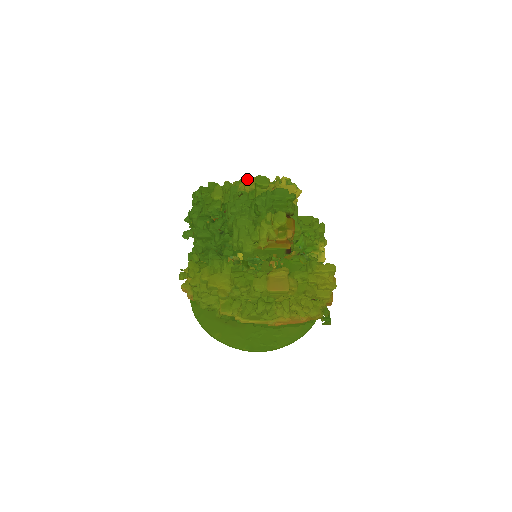
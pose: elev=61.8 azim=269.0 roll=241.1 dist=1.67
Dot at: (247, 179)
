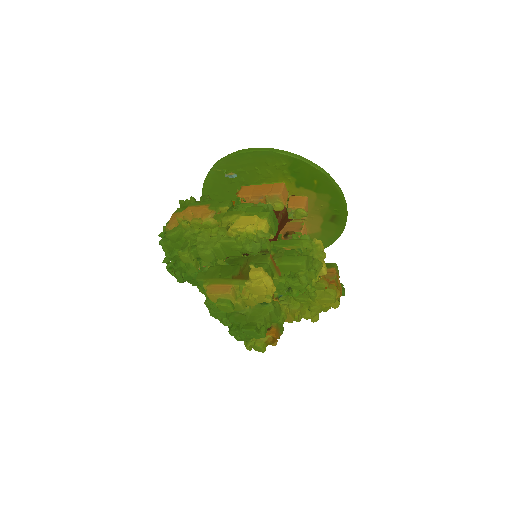
Dot at: (208, 297)
